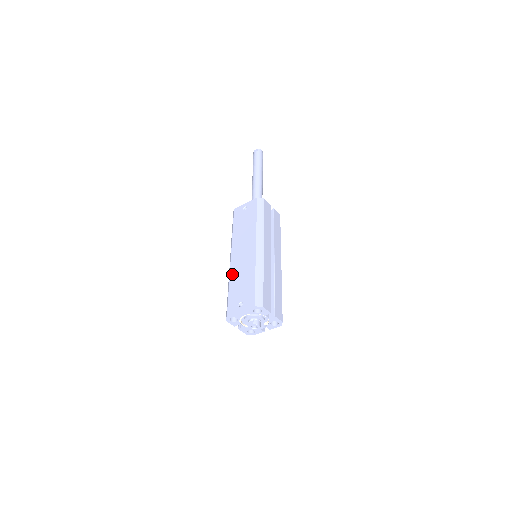
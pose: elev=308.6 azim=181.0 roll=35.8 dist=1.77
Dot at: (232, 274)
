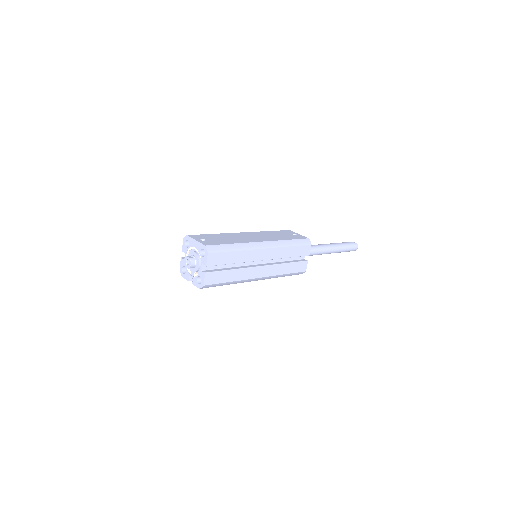
Dot at: (228, 234)
